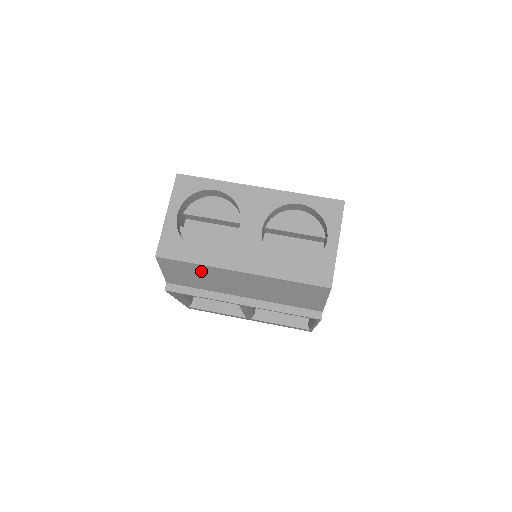
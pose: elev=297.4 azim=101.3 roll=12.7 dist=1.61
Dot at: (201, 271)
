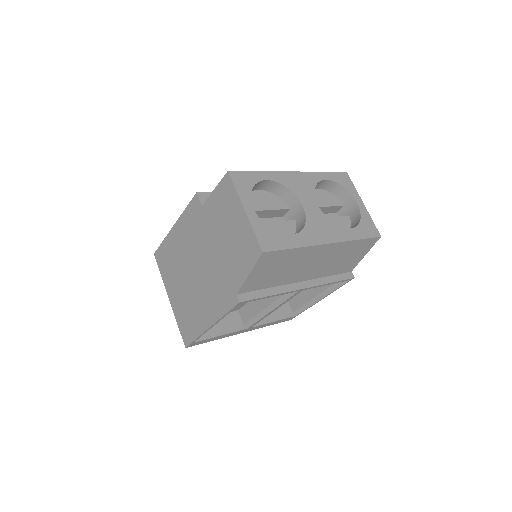
Dot at: (292, 258)
